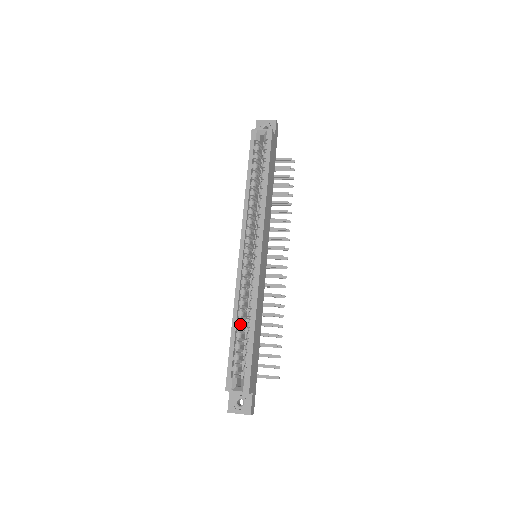
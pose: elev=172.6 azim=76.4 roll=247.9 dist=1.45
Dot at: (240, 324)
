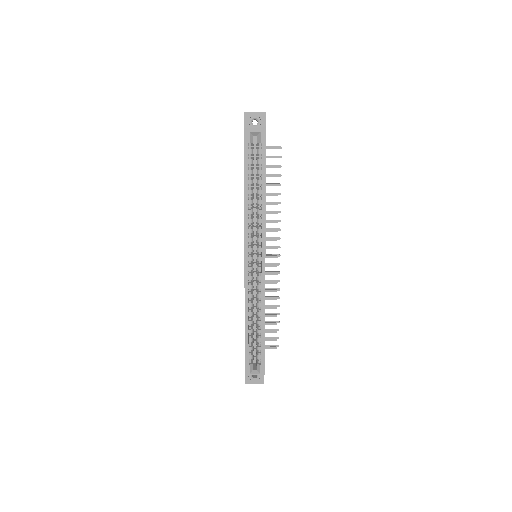
Dot at: (251, 322)
